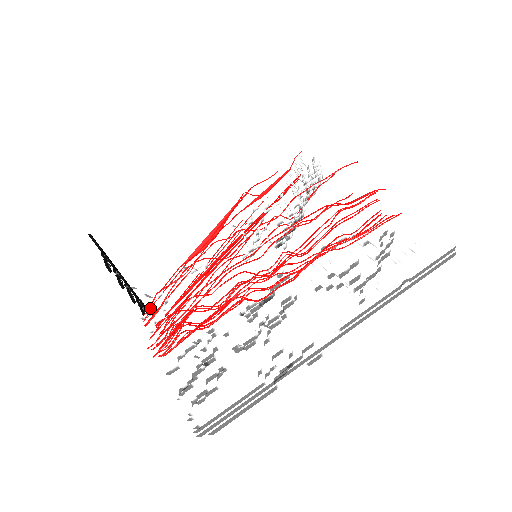
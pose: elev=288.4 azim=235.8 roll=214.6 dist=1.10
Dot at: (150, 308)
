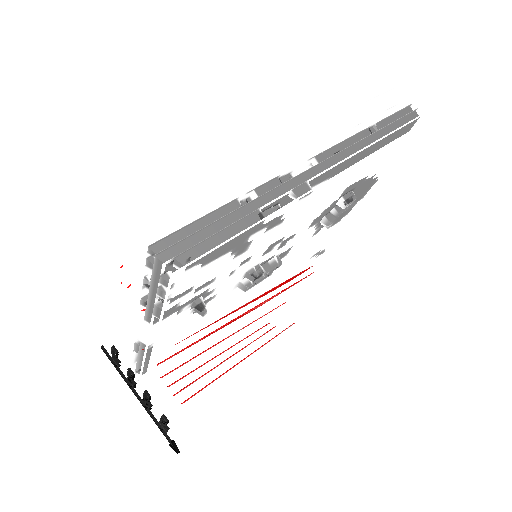
Dot at: occluded
